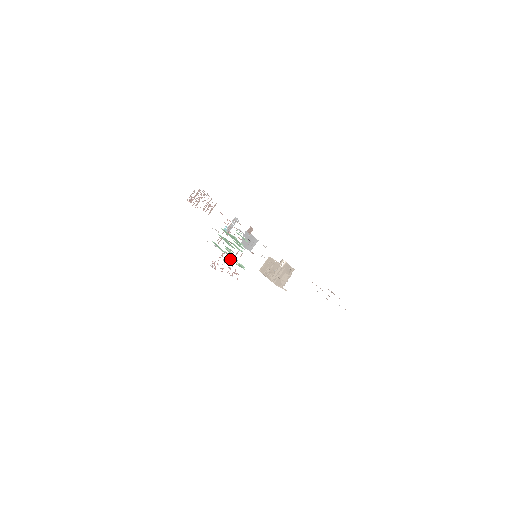
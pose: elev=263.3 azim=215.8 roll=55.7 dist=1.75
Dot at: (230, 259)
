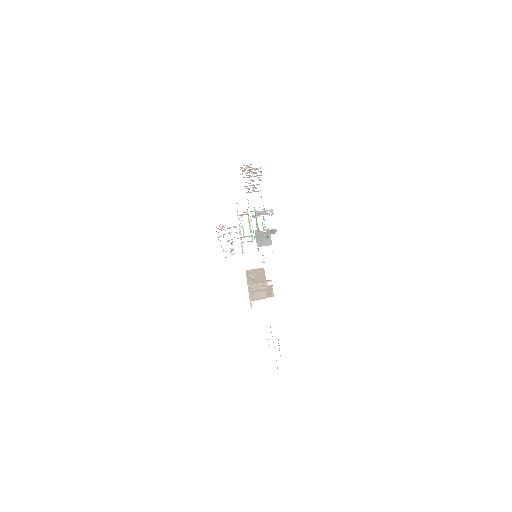
Dot at: occluded
